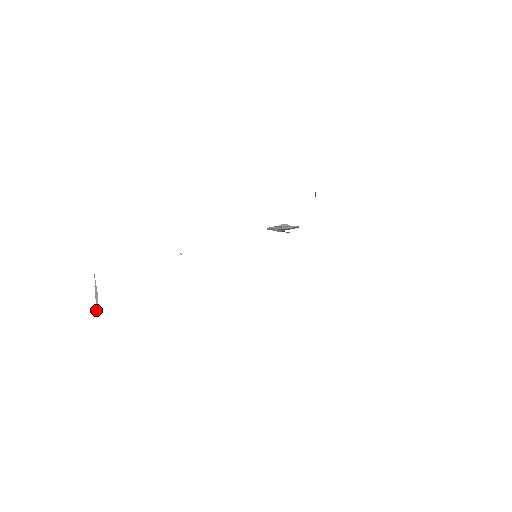
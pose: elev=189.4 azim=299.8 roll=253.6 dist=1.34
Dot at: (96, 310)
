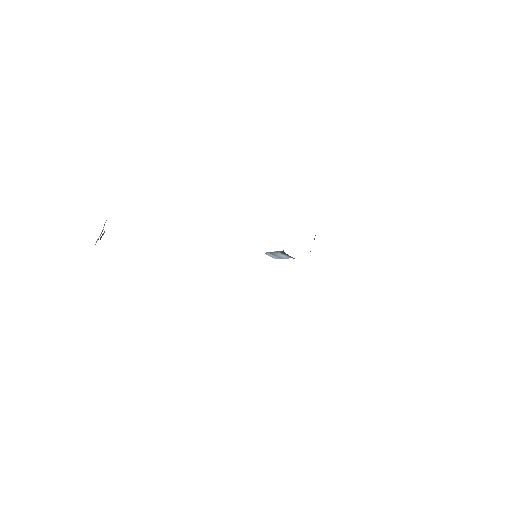
Dot at: occluded
